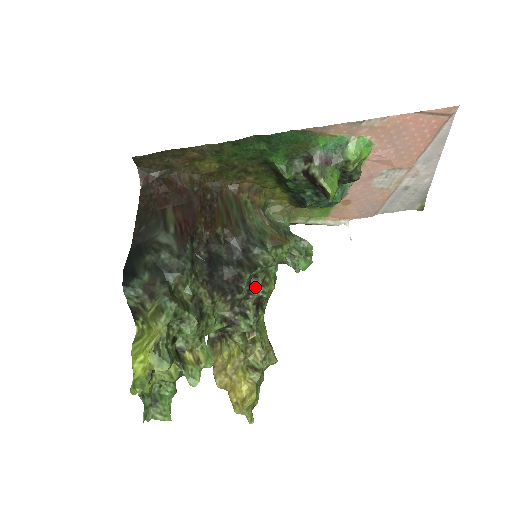
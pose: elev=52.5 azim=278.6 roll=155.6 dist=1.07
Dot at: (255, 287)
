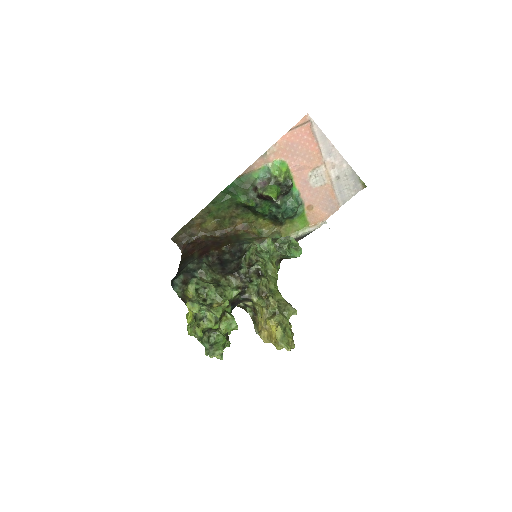
Dot at: (252, 265)
